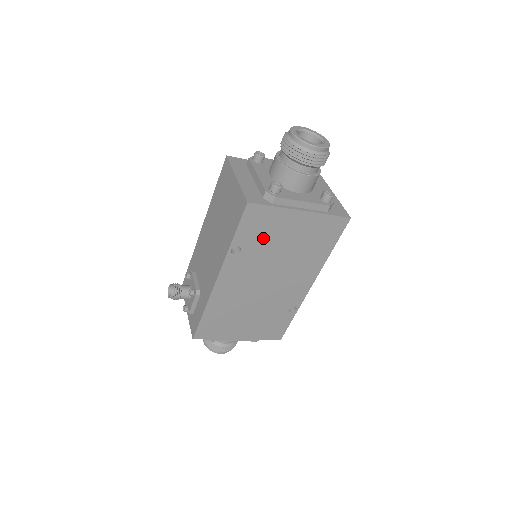
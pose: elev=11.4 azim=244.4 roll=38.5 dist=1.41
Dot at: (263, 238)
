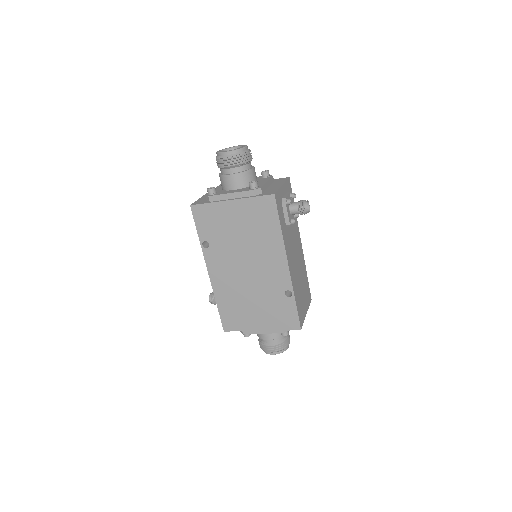
Dot at: (218, 230)
